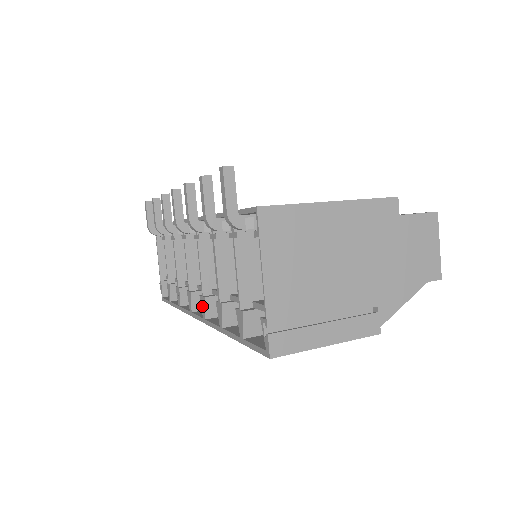
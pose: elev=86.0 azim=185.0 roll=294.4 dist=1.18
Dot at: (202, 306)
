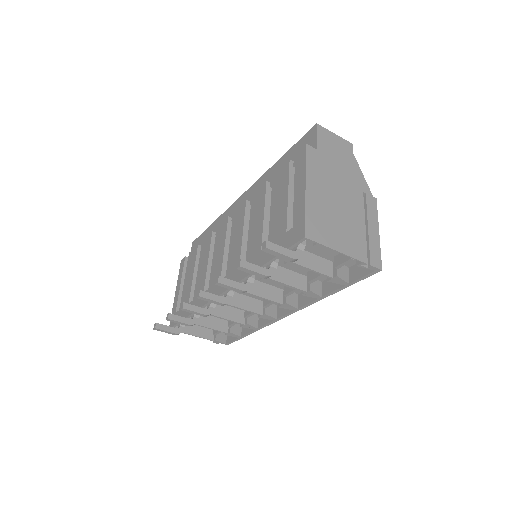
Dot at: (287, 308)
